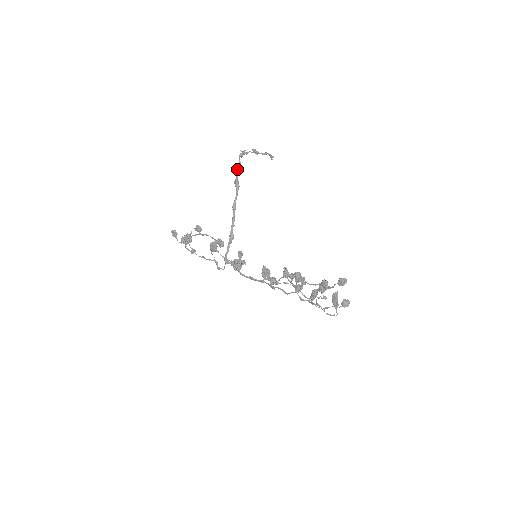
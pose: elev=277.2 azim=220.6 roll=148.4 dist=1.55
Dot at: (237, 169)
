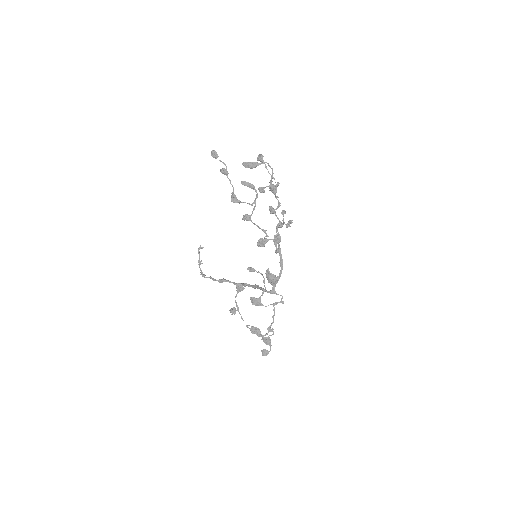
Dot at: occluded
